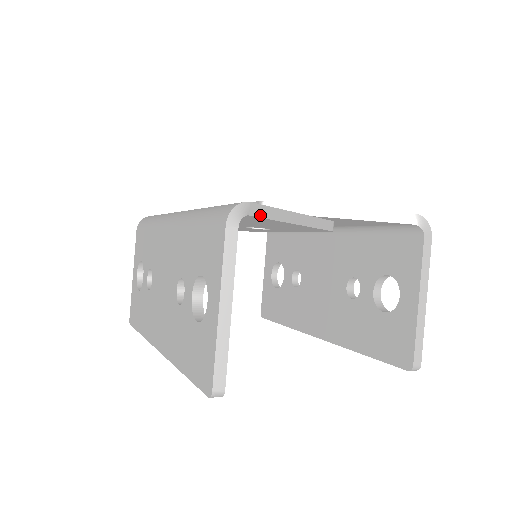
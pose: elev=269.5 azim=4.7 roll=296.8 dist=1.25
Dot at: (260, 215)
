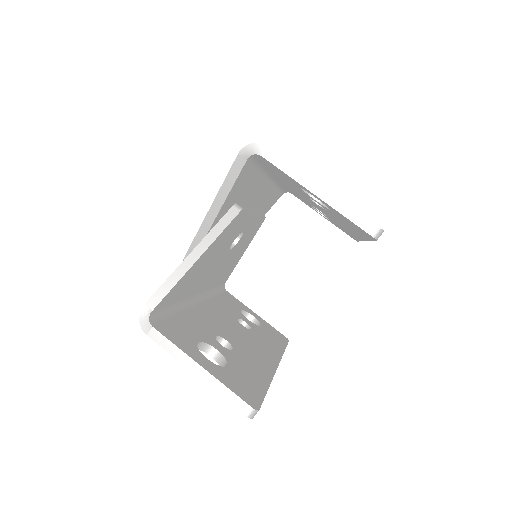
Dot at: (161, 298)
